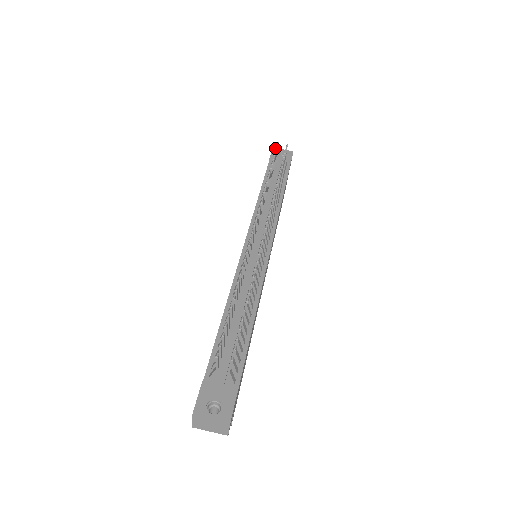
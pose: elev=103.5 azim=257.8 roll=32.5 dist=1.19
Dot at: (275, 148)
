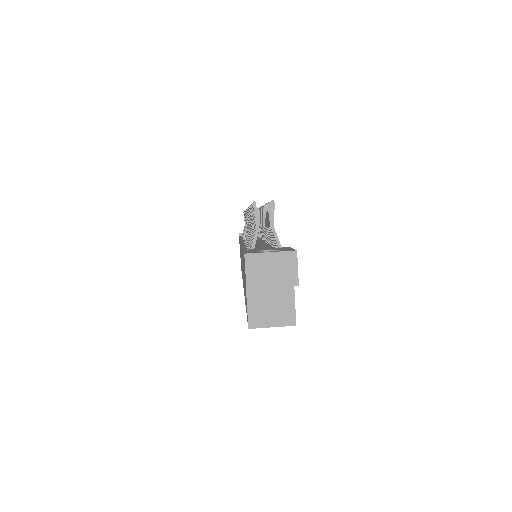
Dot at: occluded
